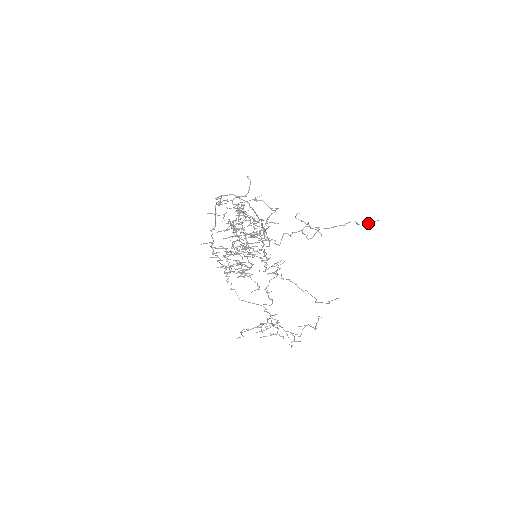
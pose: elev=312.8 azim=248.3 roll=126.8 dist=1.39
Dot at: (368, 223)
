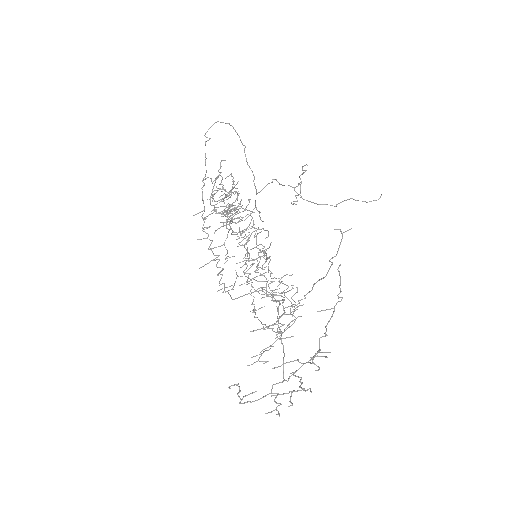
Dot at: occluded
